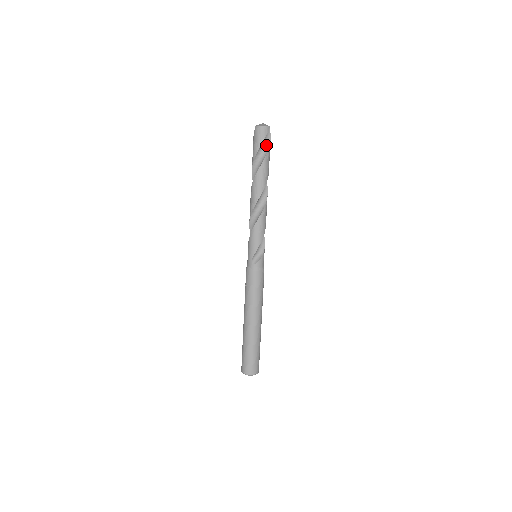
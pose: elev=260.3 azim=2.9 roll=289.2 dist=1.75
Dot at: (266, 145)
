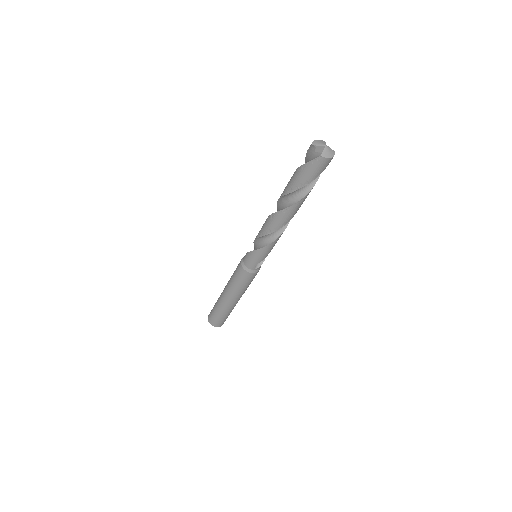
Dot at: occluded
